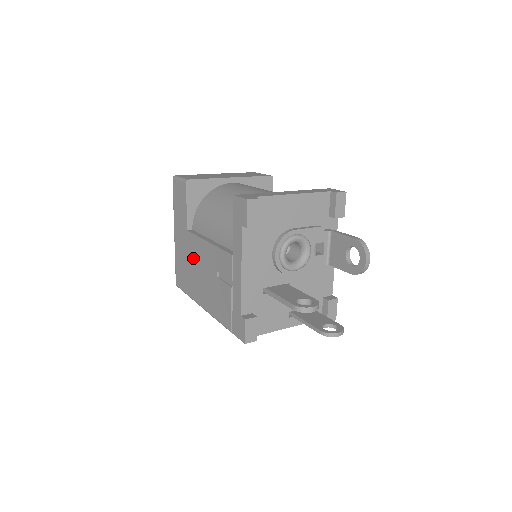
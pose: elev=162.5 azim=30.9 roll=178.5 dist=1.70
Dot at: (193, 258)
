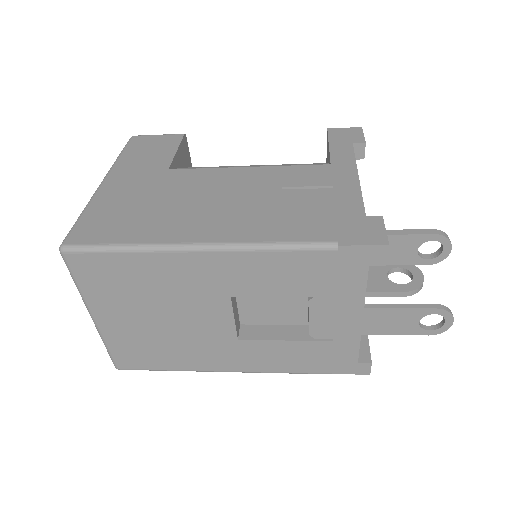
Dot at: (184, 191)
